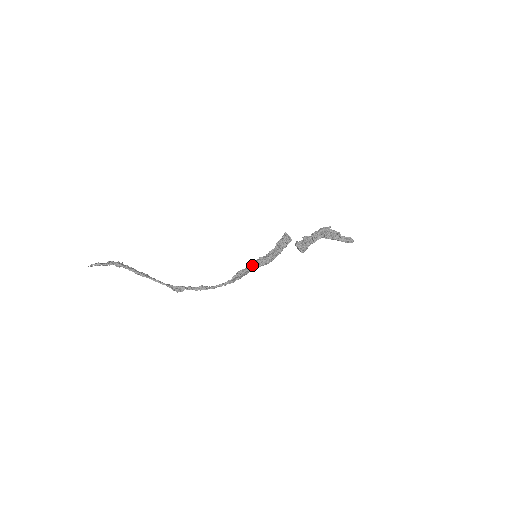
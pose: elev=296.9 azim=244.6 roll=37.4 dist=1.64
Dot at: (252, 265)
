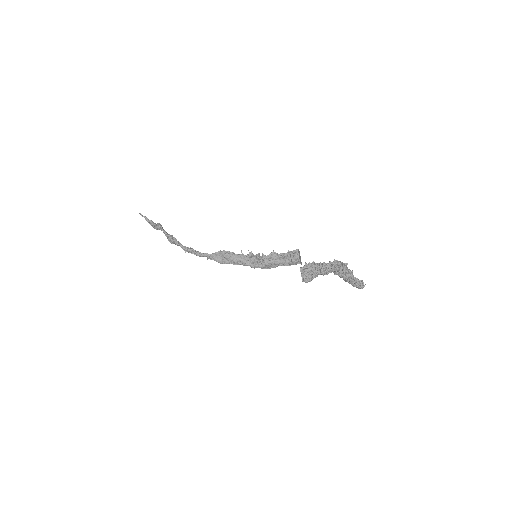
Dot at: occluded
